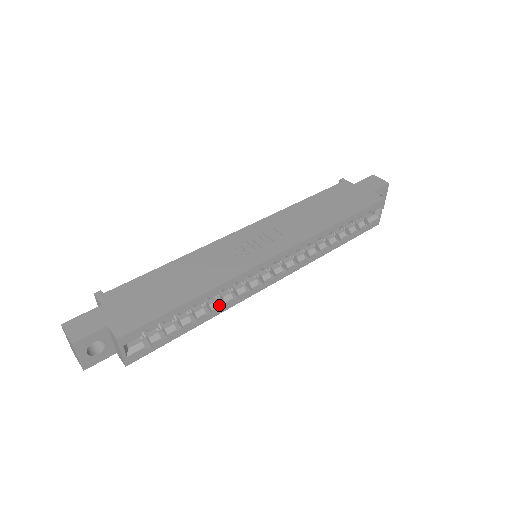
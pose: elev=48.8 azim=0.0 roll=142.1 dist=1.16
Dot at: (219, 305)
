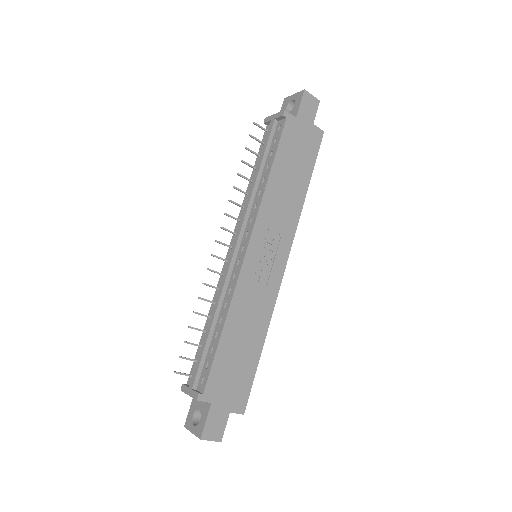
Dot at: occluded
